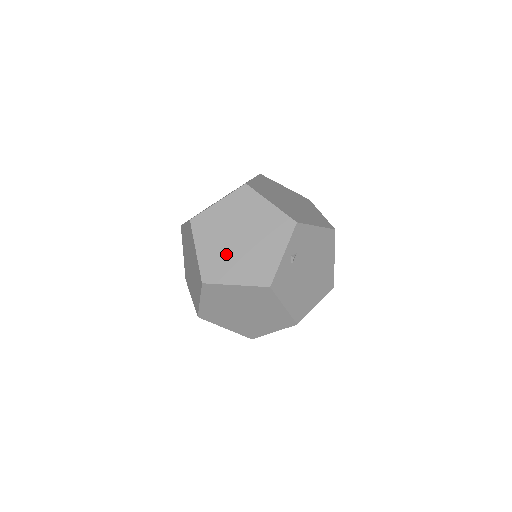
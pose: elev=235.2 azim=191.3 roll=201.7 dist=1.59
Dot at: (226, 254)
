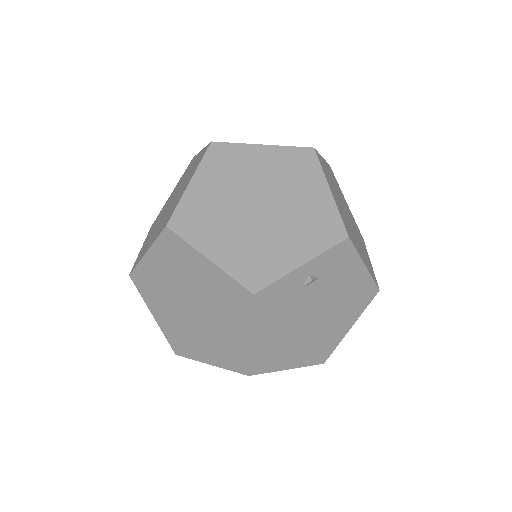
Dot at: (226, 212)
